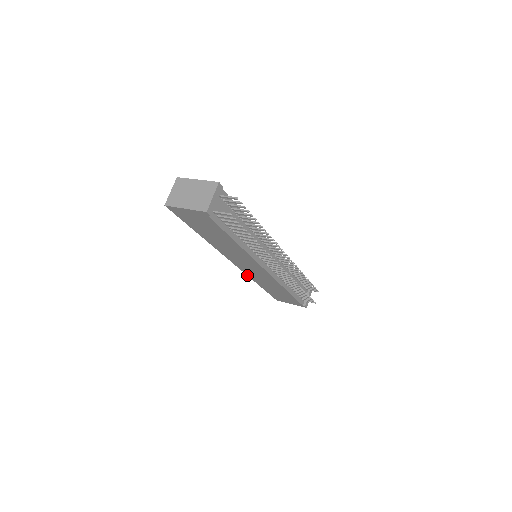
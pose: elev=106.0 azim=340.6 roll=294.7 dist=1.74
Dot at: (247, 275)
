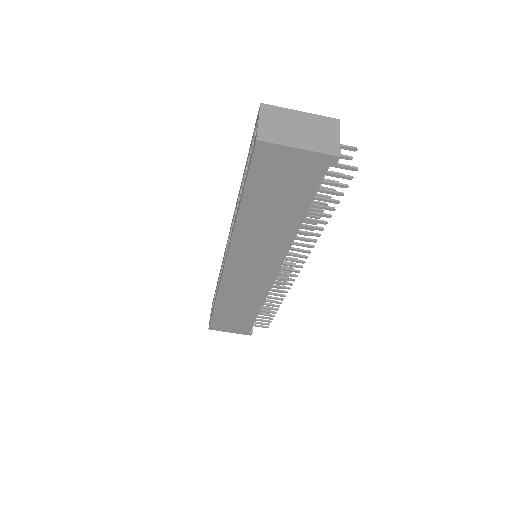
Dot at: (219, 287)
